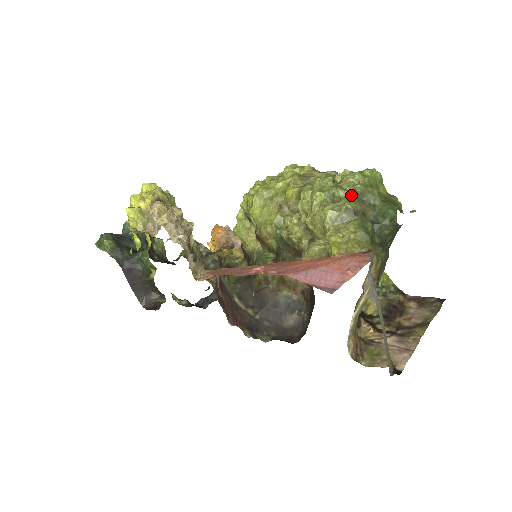
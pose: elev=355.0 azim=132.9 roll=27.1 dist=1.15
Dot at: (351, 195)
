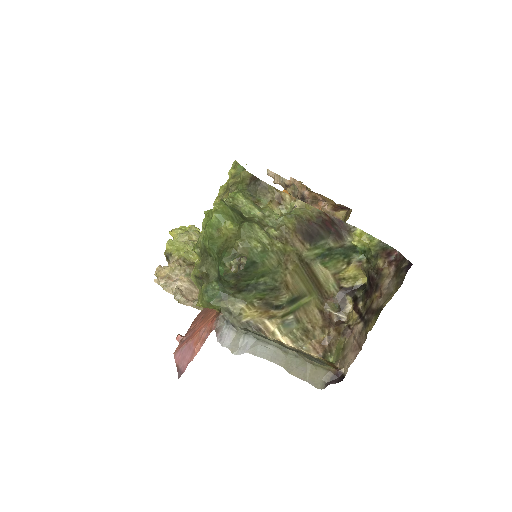
Dot at: (200, 253)
